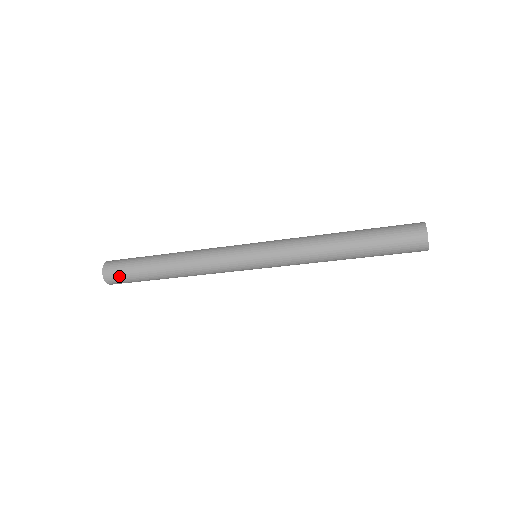
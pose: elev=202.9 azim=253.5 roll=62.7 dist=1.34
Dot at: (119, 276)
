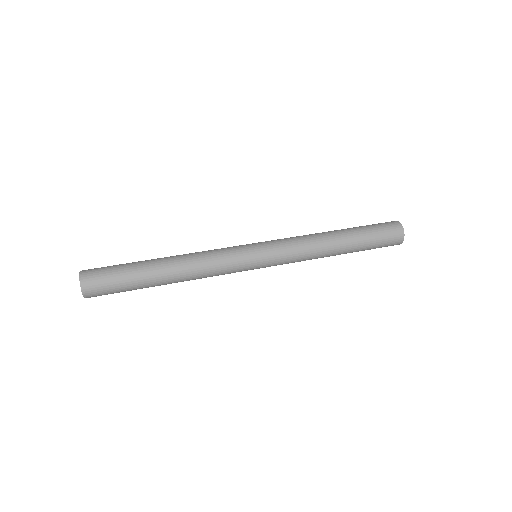
Dot at: occluded
